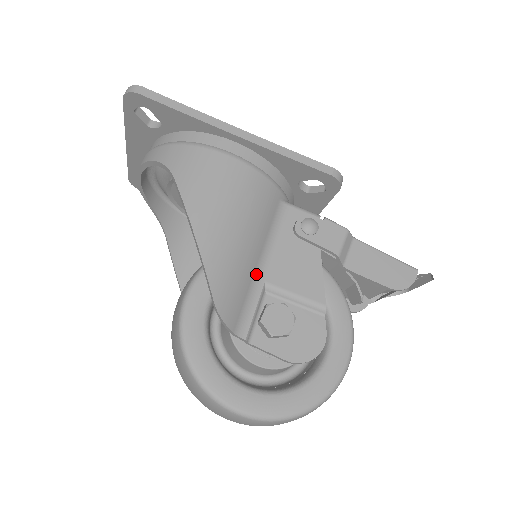
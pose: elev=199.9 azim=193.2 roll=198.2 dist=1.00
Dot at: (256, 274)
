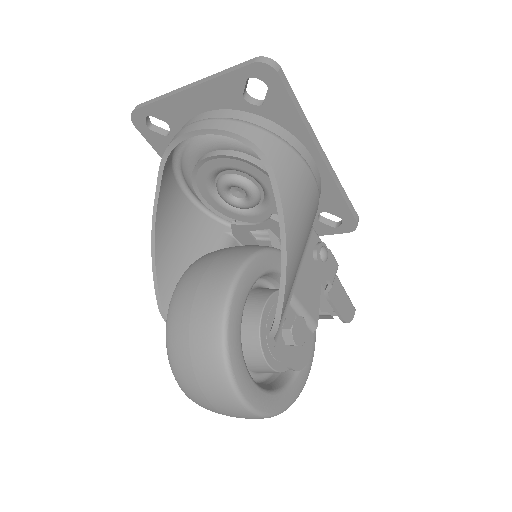
Dot at: occluded
